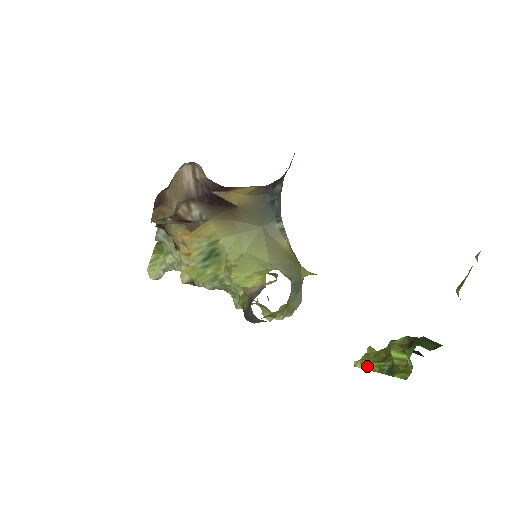
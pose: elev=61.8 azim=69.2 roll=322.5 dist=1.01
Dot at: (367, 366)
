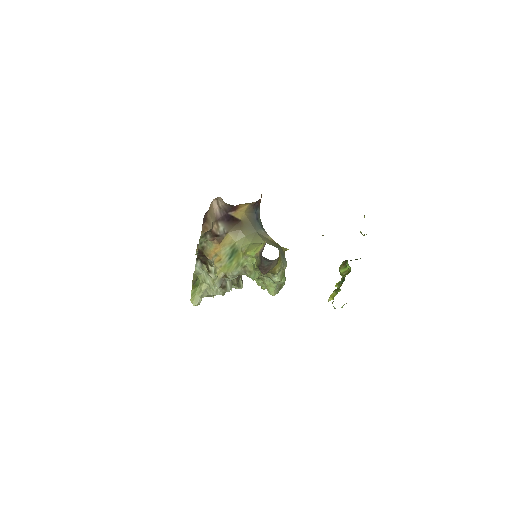
Dot at: (334, 295)
